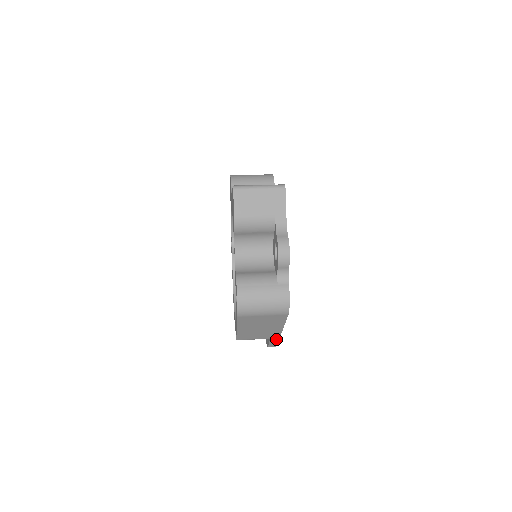
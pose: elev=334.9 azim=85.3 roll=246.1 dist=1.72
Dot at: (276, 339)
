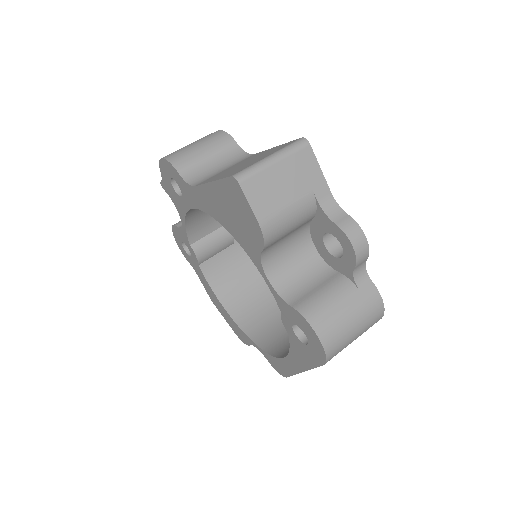
Dot at: occluded
